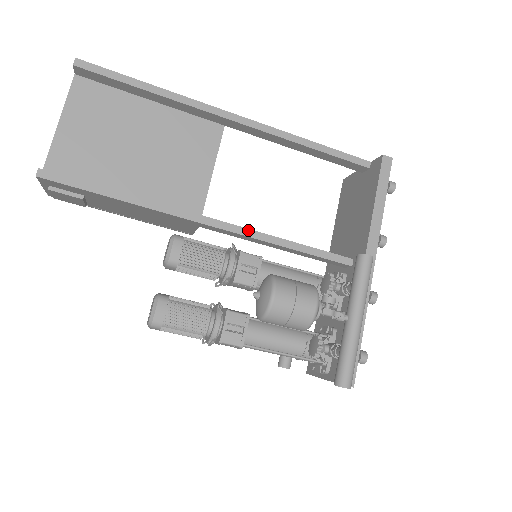
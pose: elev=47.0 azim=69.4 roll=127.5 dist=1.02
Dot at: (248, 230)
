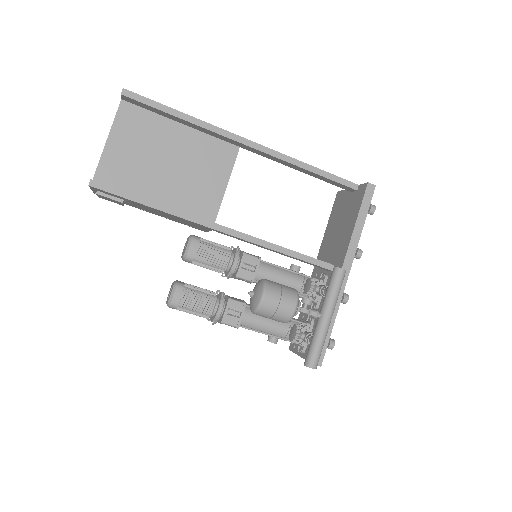
Dot at: (251, 237)
